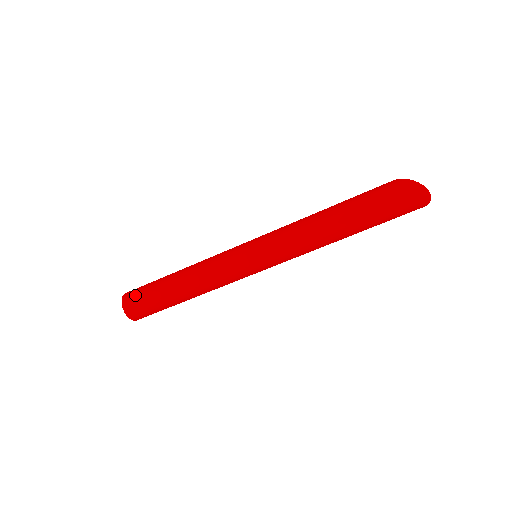
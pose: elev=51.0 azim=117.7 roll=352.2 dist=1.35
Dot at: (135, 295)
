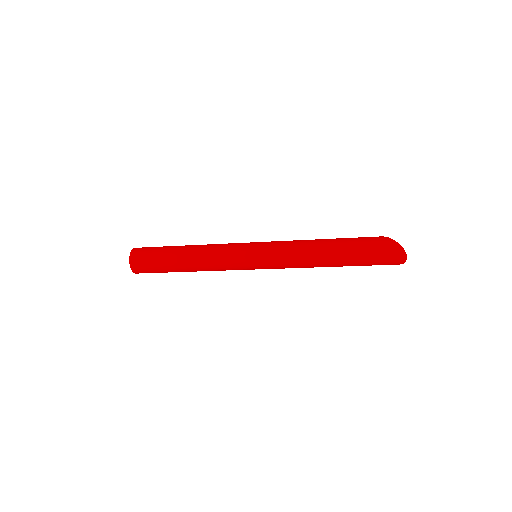
Dot at: (144, 253)
